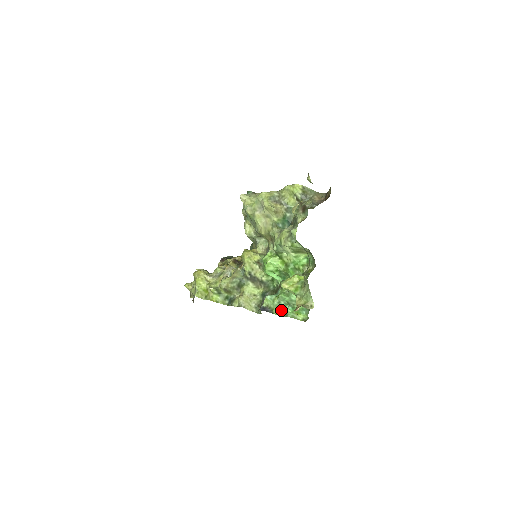
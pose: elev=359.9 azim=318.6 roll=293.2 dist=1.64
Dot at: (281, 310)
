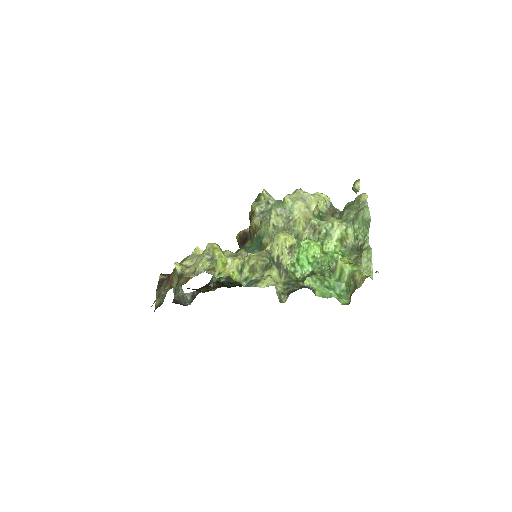
Dot at: (323, 292)
